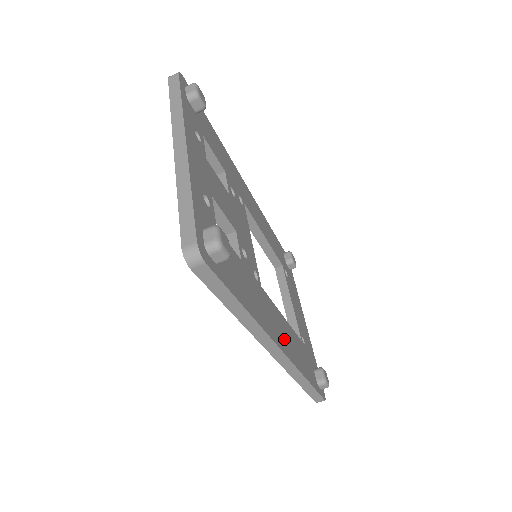
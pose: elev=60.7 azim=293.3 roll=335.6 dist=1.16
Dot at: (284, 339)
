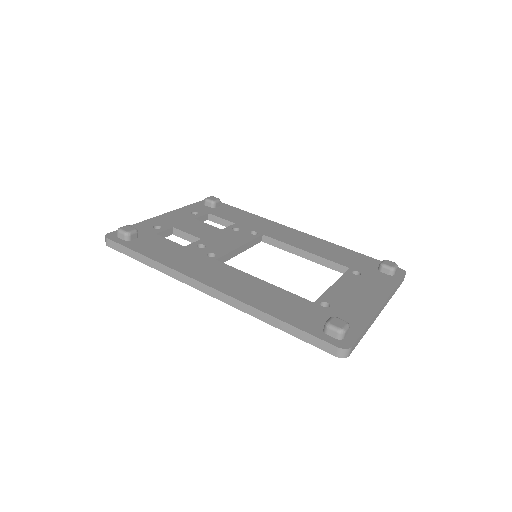
Dot at: (230, 284)
